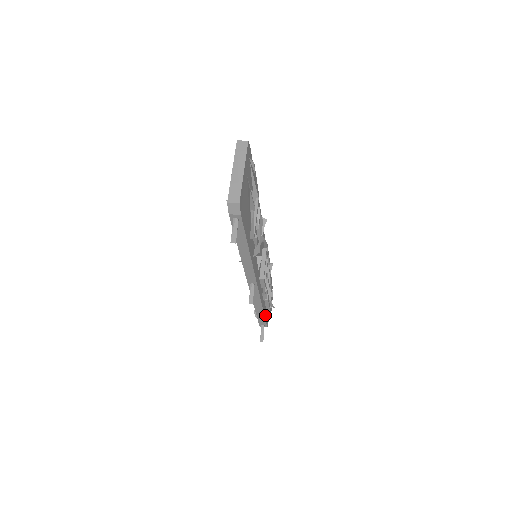
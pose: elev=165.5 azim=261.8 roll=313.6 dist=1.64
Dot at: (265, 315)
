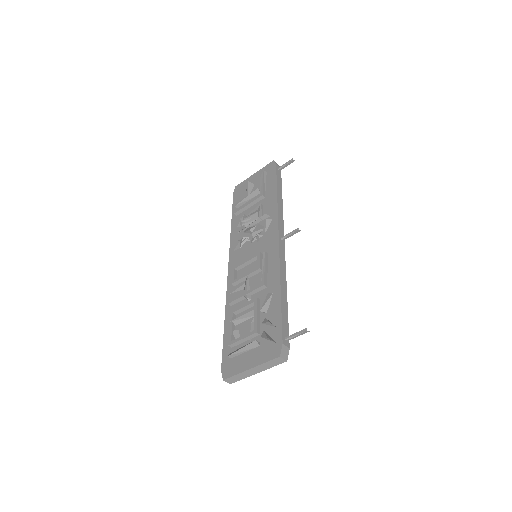
Dot at: occluded
